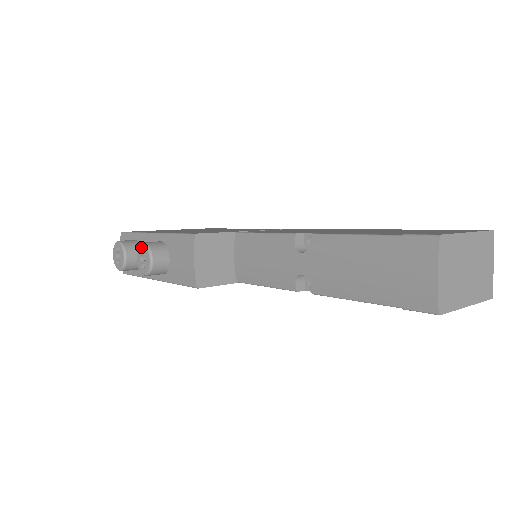
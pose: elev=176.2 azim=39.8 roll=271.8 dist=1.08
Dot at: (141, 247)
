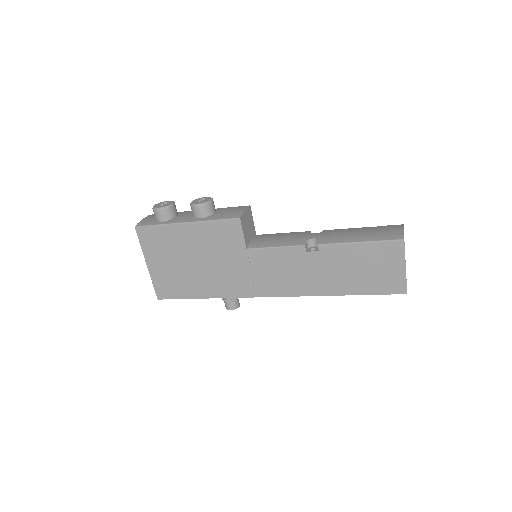
Dot at: (203, 197)
